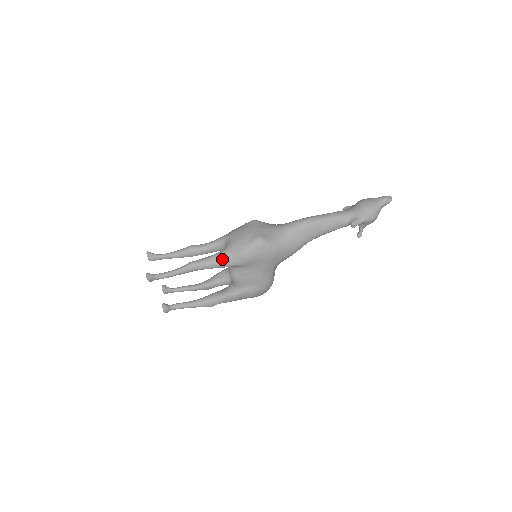
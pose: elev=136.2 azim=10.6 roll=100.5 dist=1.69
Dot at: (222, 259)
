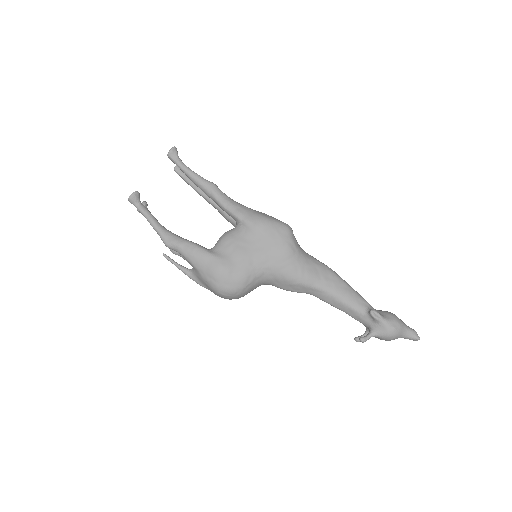
Dot at: (241, 206)
